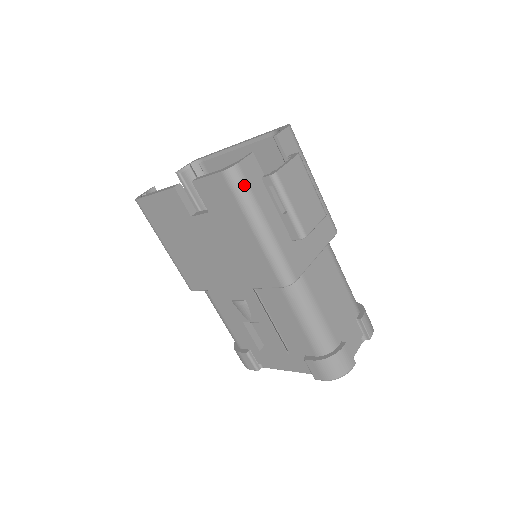
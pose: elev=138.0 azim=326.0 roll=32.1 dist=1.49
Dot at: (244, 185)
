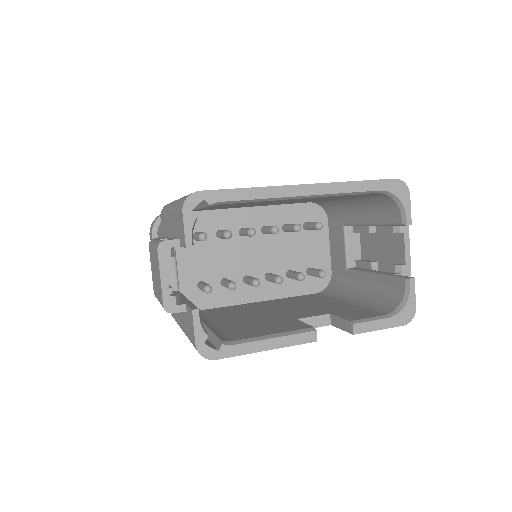
Dot at: occluded
